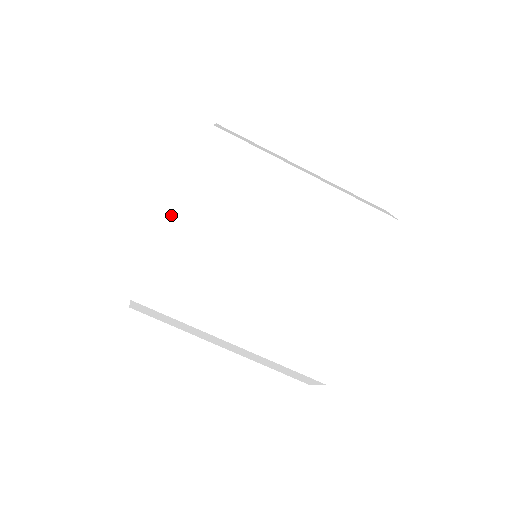
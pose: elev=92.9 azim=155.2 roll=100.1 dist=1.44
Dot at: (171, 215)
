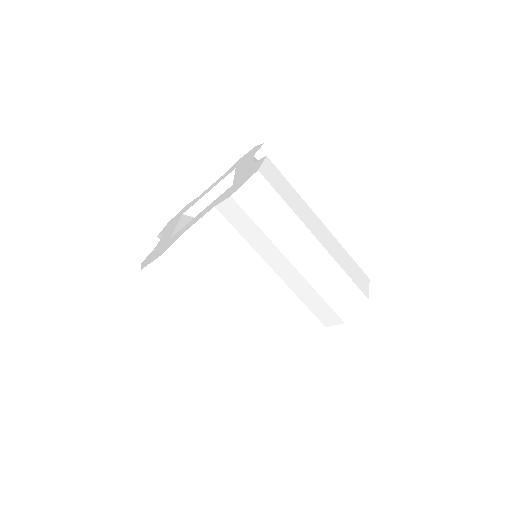
Dot at: (196, 223)
